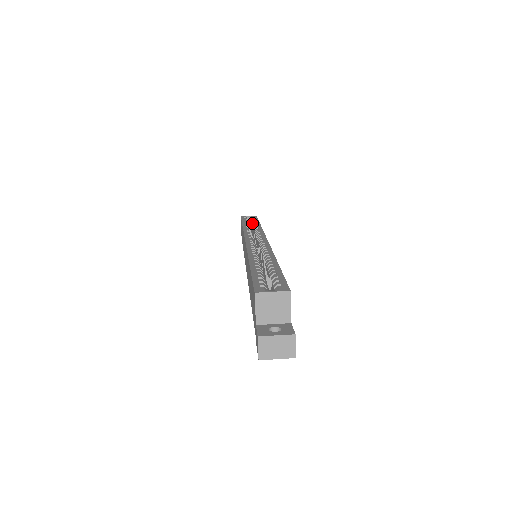
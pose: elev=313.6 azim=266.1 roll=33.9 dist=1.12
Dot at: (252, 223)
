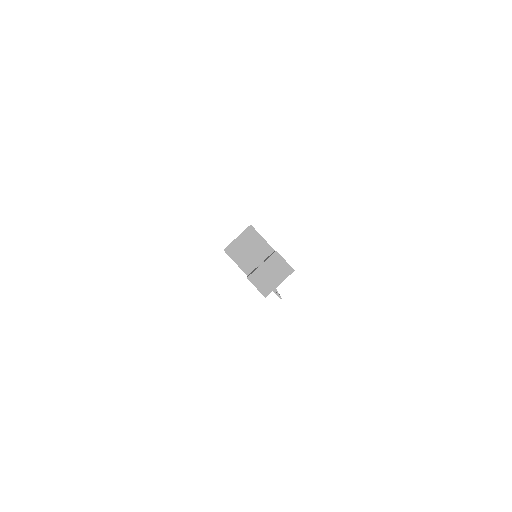
Dot at: occluded
